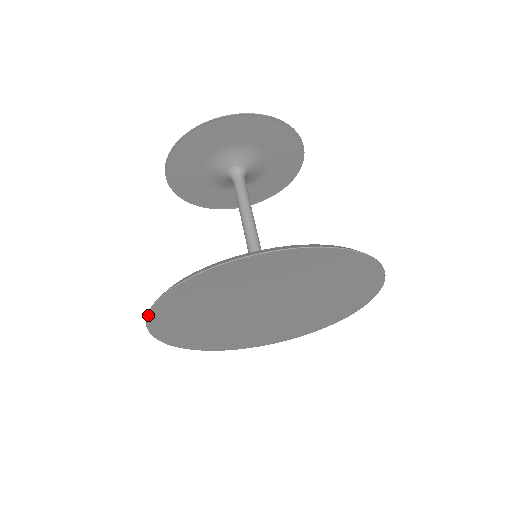
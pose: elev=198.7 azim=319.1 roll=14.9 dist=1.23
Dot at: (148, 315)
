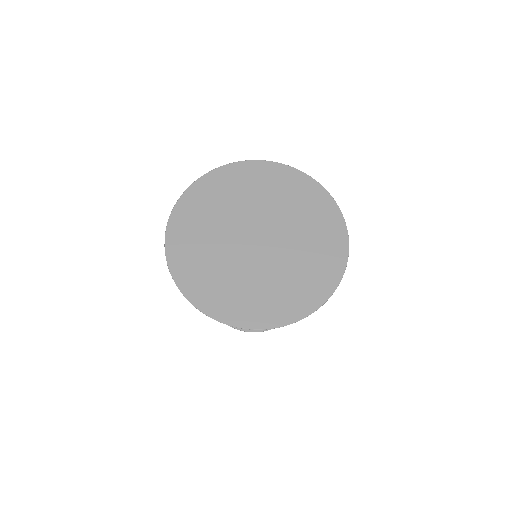
Dot at: (172, 276)
